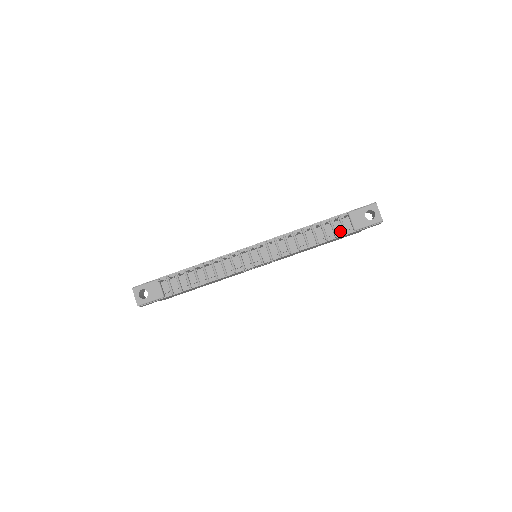
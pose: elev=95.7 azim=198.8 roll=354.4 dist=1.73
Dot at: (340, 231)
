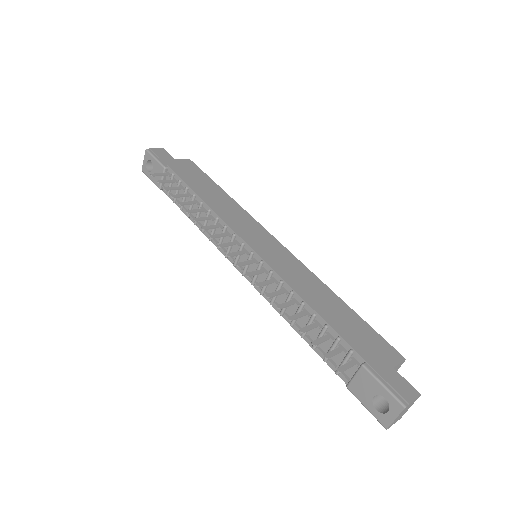
Dot at: (336, 362)
